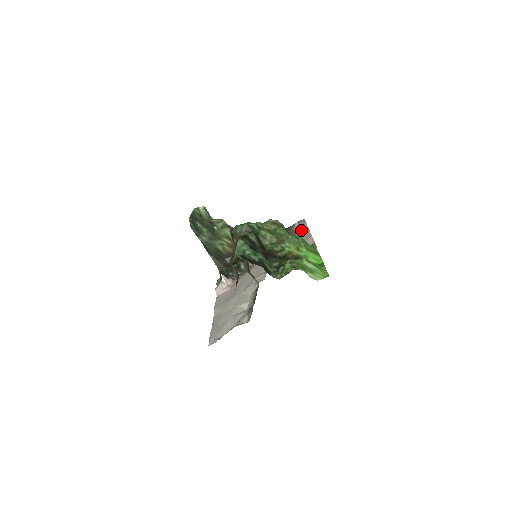
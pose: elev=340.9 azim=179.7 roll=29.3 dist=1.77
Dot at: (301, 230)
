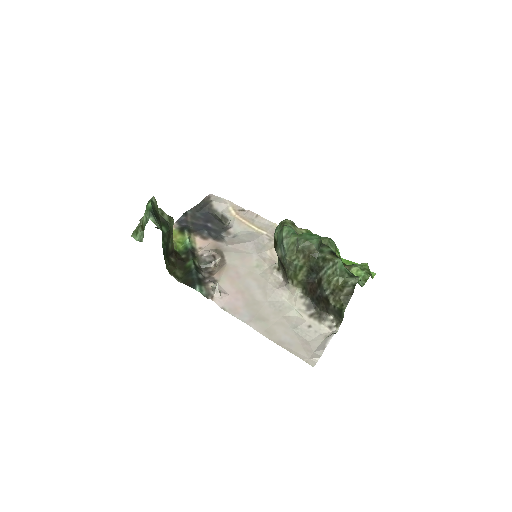
Dot at: (239, 213)
